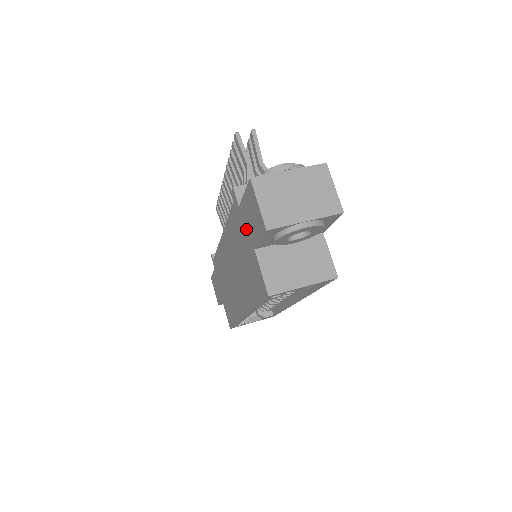
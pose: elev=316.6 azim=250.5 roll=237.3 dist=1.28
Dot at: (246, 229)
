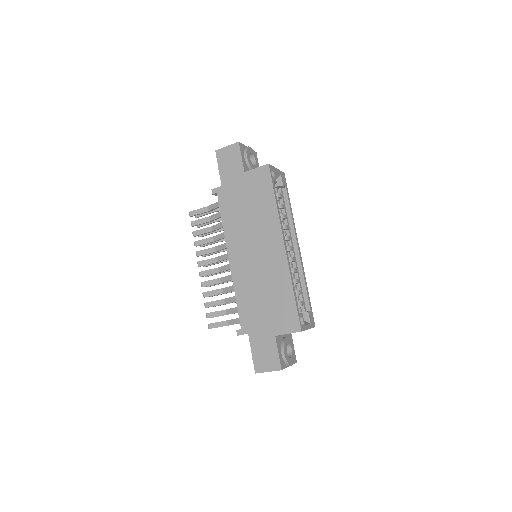
Dot at: (233, 180)
